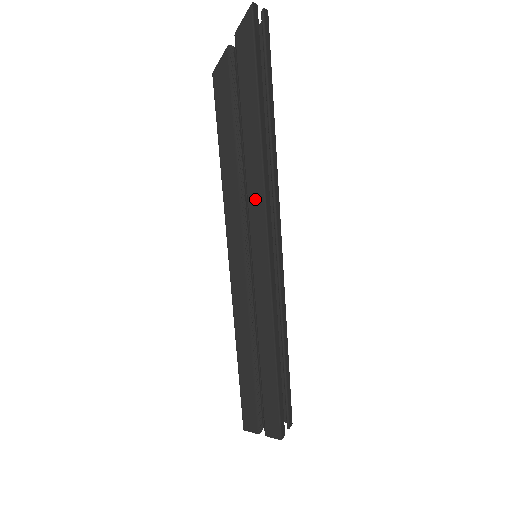
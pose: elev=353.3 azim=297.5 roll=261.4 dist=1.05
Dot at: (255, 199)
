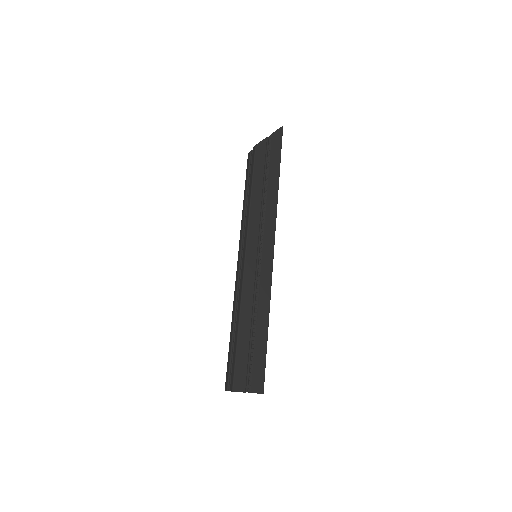
Dot at: (270, 218)
